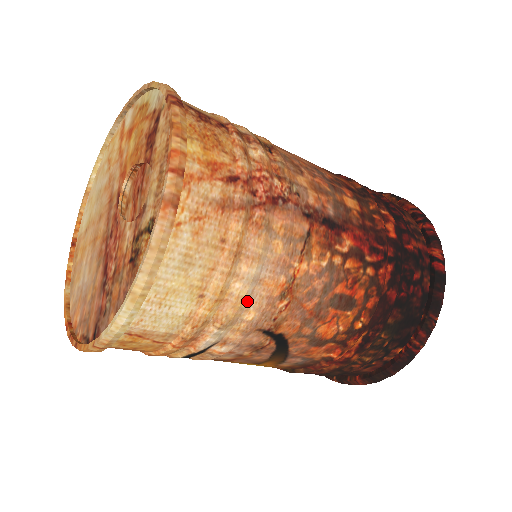
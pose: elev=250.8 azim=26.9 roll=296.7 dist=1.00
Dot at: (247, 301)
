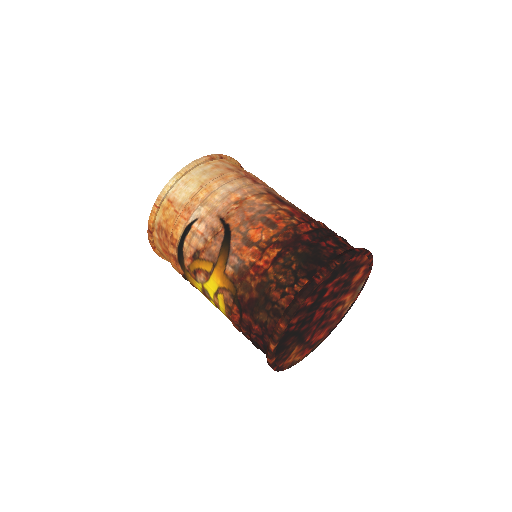
Dot at: (219, 197)
